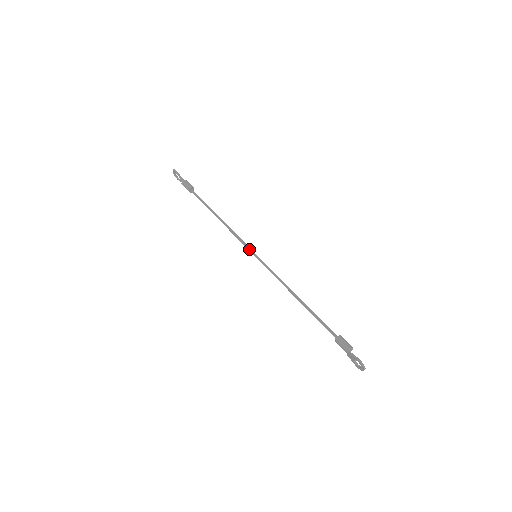
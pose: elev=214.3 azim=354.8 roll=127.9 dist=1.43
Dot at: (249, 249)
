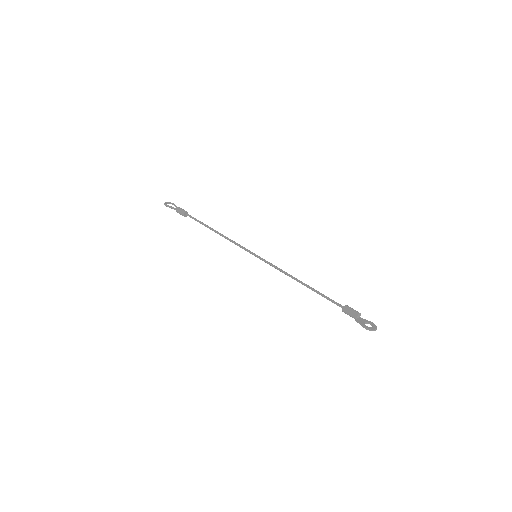
Dot at: occluded
